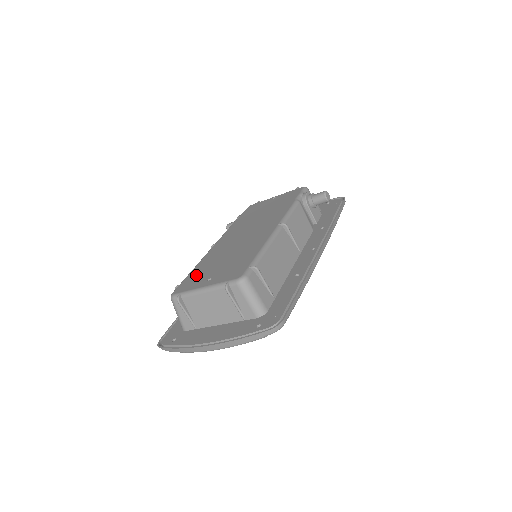
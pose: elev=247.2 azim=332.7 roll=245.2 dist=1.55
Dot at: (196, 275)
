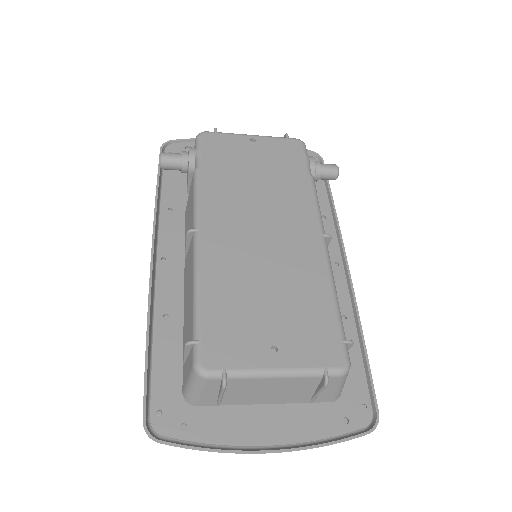
Dot at: (227, 323)
